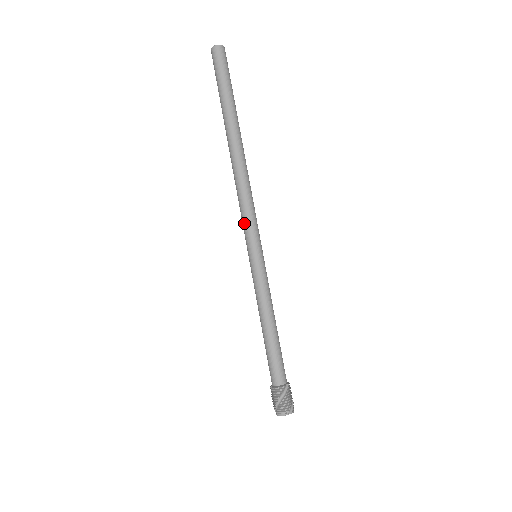
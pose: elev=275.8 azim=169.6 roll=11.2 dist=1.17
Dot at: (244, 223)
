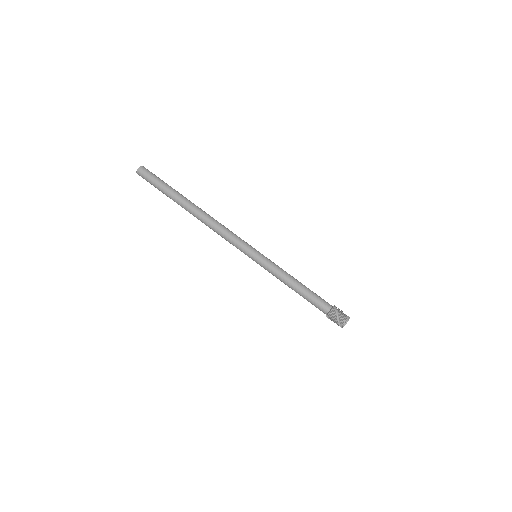
Dot at: (235, 244)
